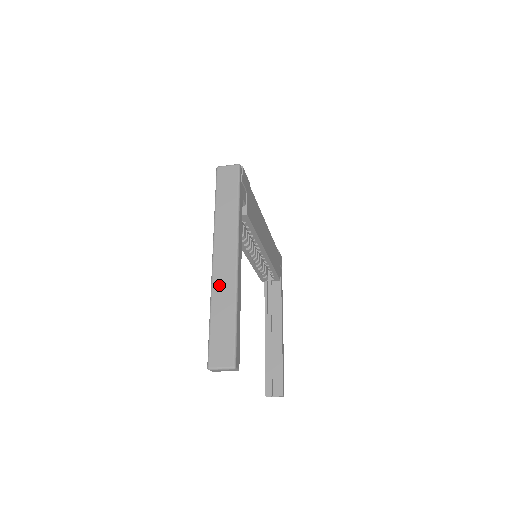
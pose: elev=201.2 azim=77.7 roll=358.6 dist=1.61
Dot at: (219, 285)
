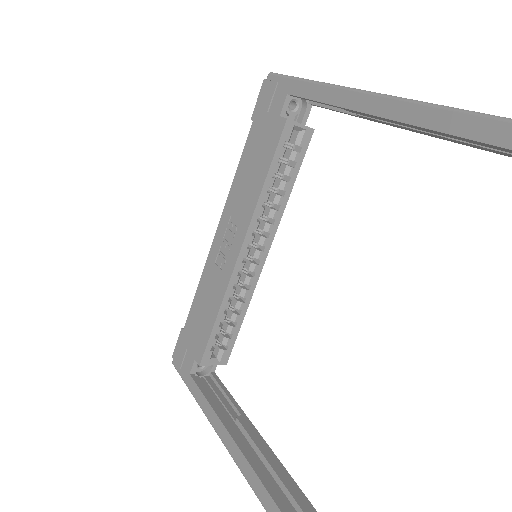
Dot at: occluded
